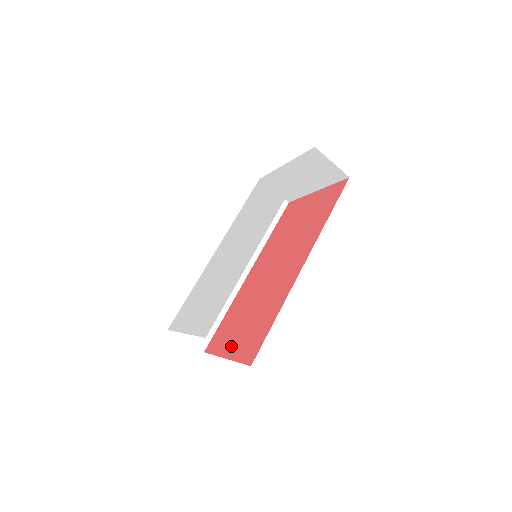
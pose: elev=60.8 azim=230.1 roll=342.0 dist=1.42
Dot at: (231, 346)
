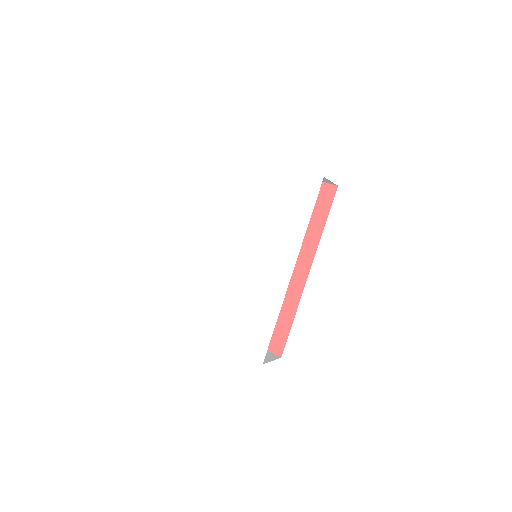
Dot at: occluded
